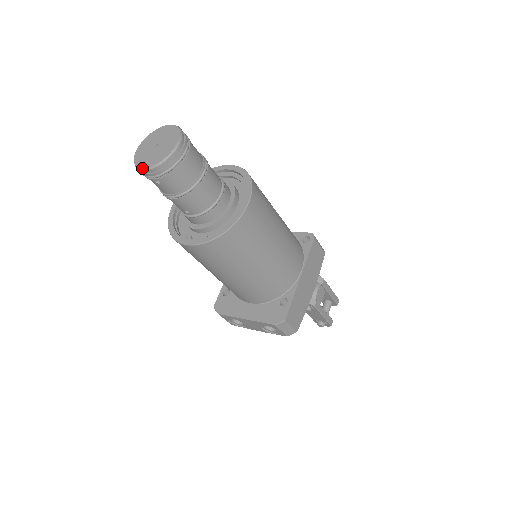
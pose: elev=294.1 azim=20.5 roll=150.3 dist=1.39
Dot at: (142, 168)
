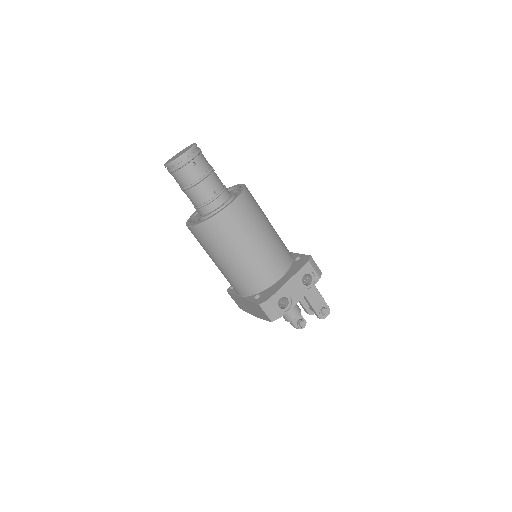
Dot at: (184, 153)
